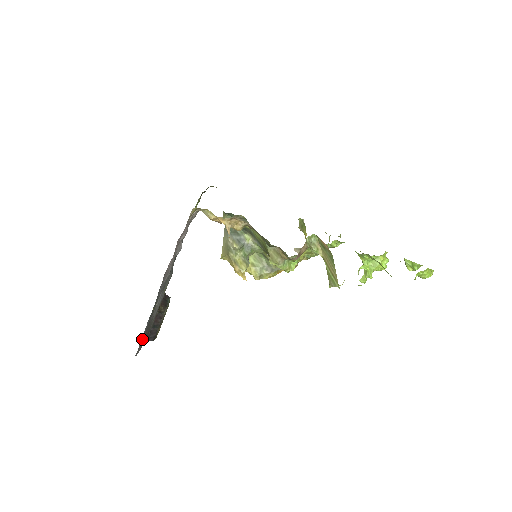
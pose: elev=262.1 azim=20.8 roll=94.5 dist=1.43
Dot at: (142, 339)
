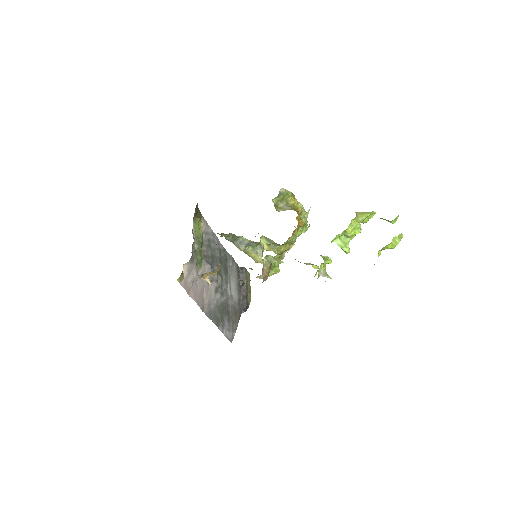
Dot at: (231, 328)
